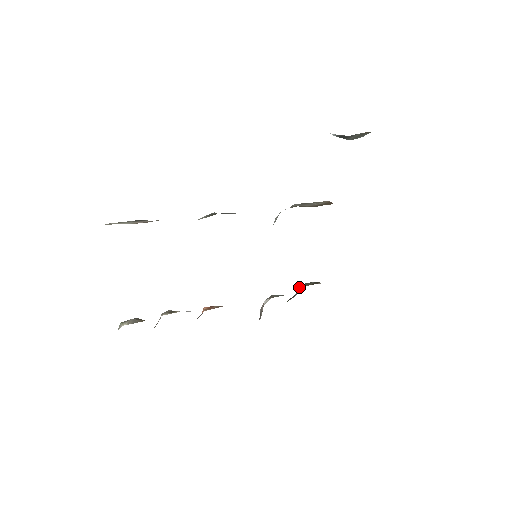
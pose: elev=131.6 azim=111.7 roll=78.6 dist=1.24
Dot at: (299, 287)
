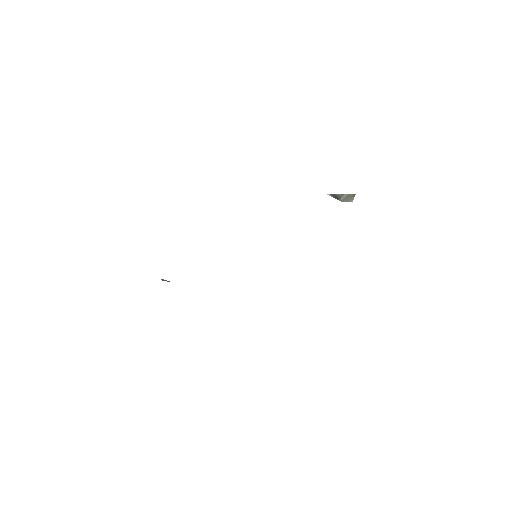
Dot at: occluded
